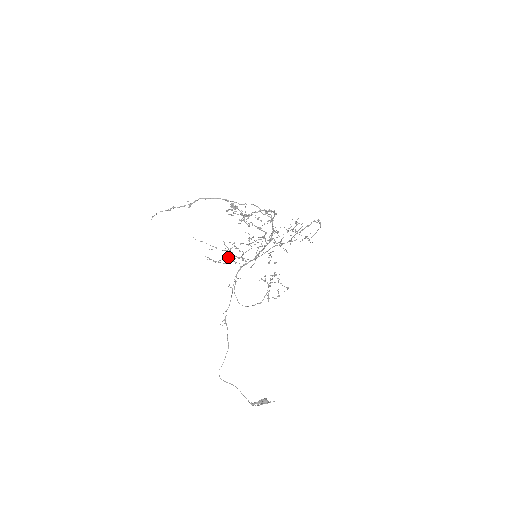
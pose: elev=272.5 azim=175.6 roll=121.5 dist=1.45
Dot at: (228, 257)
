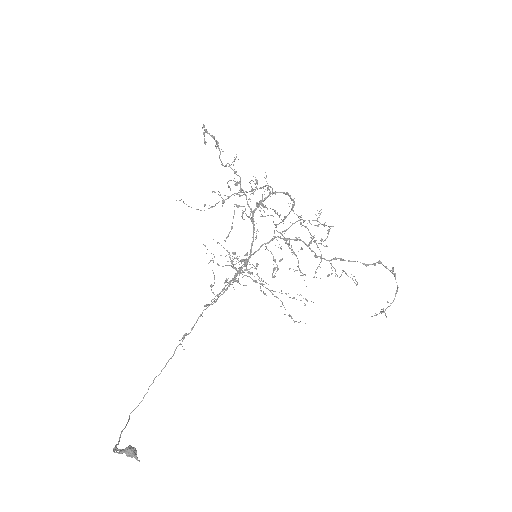
Dot at: (234, 264)
